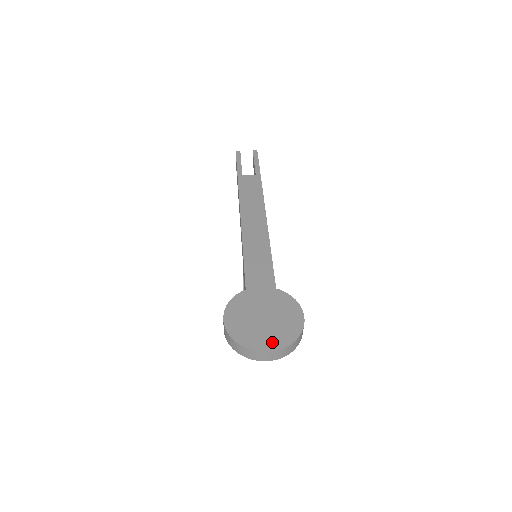
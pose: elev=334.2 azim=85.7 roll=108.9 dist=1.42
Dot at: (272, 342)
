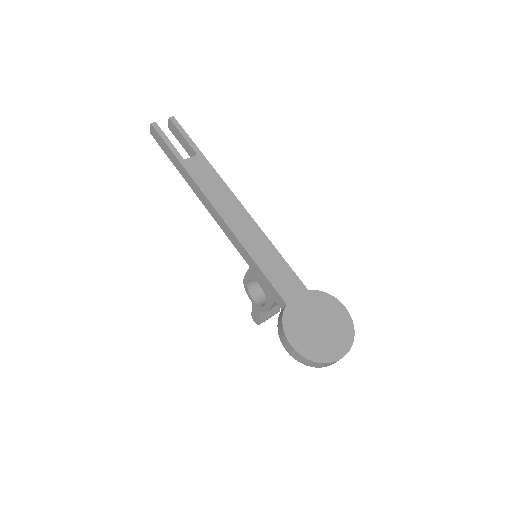
Dot at: (341, 346)
